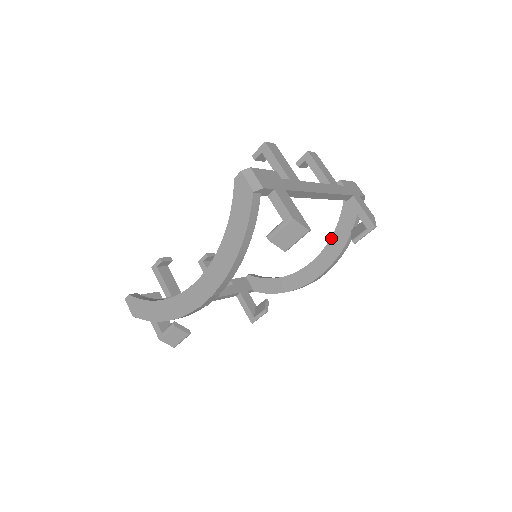
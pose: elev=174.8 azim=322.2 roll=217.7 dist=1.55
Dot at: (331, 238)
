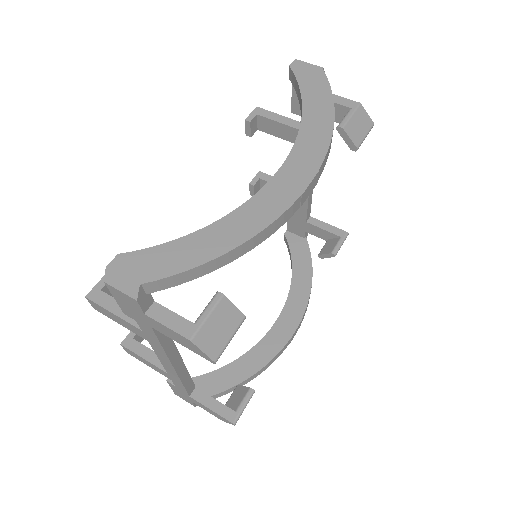
Dot at: (292, 281)
